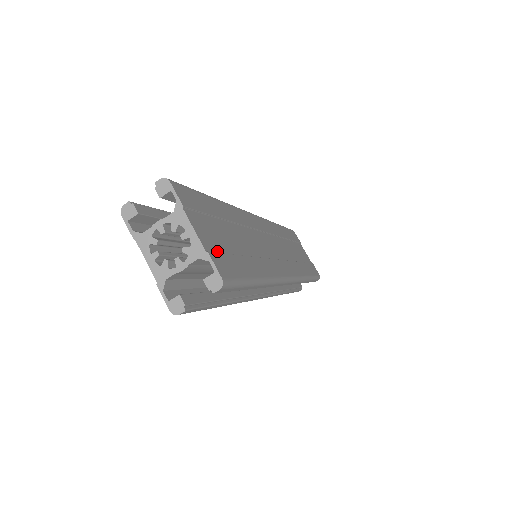
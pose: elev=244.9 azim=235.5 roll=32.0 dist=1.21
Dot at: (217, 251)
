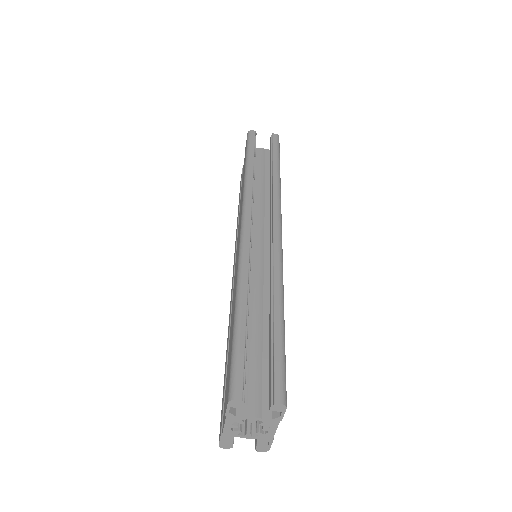
Dot at: occluded
